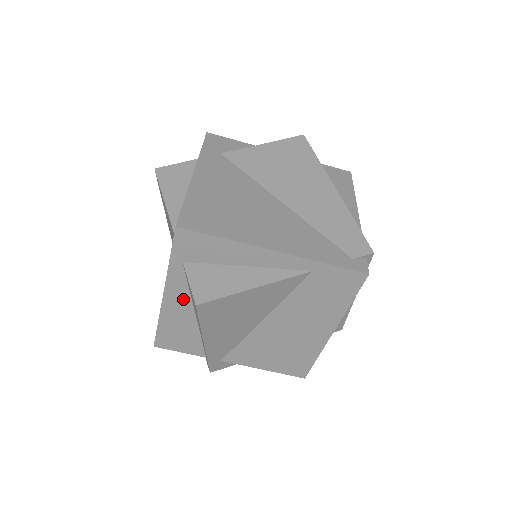
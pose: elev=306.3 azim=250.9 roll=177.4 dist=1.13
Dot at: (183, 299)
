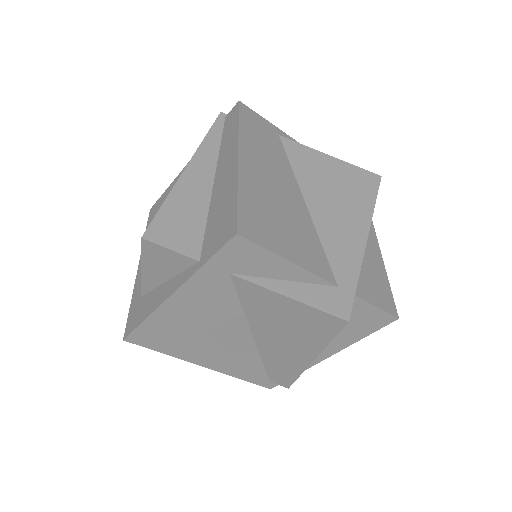
Dot at: occluded
